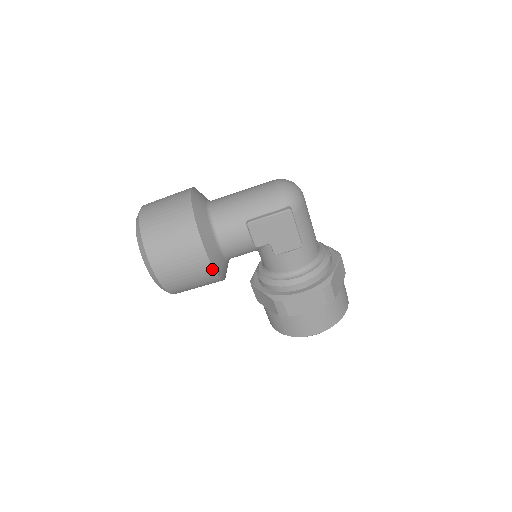
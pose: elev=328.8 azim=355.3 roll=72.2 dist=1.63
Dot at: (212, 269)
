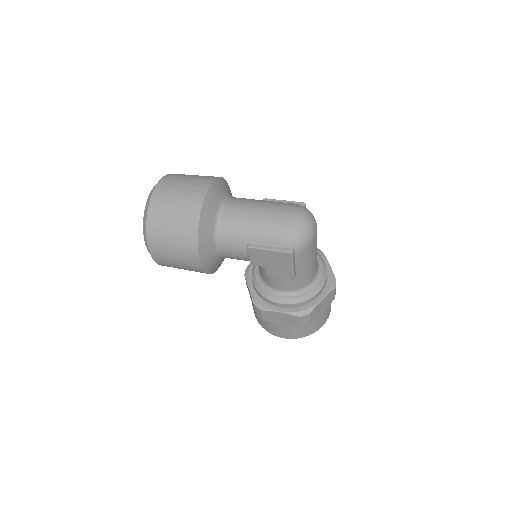
Dot at: (203, 270)
